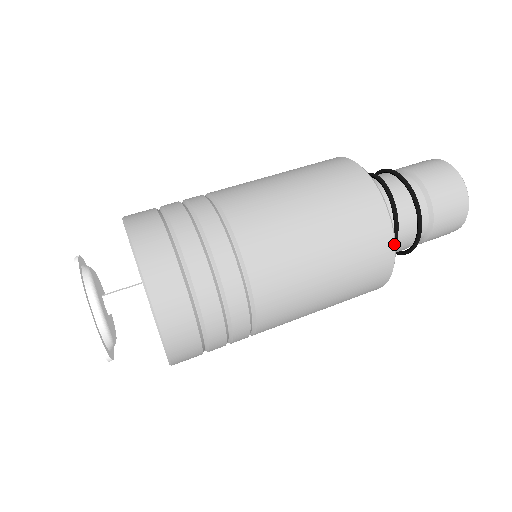
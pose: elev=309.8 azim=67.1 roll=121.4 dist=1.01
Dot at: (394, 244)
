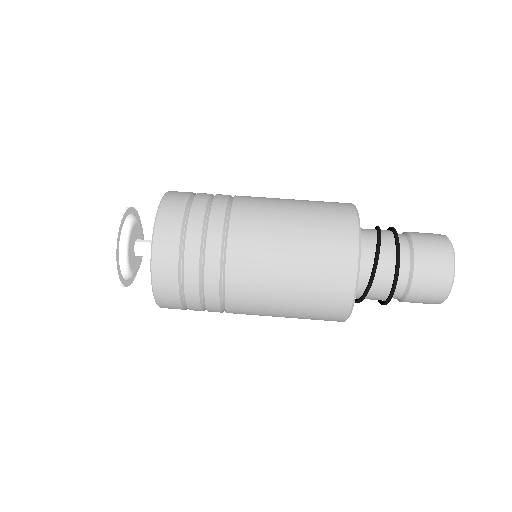
Dot at: (353, 299)
